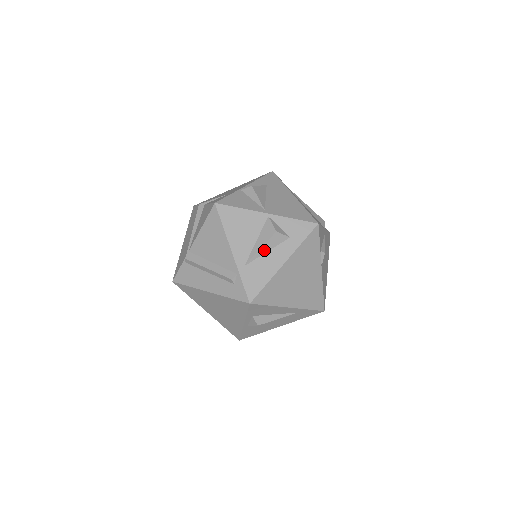
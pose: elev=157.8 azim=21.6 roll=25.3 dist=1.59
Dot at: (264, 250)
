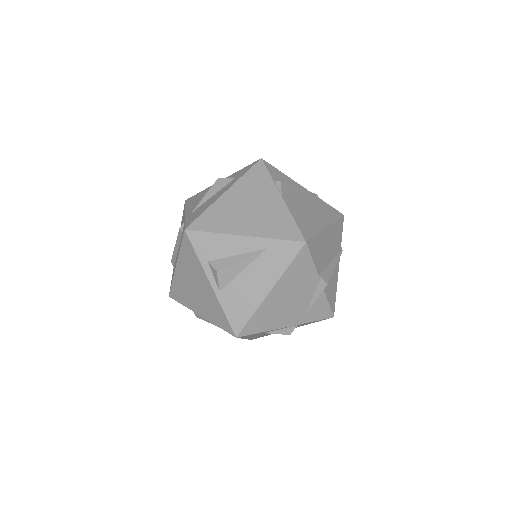
Dot at: (209, 196)
